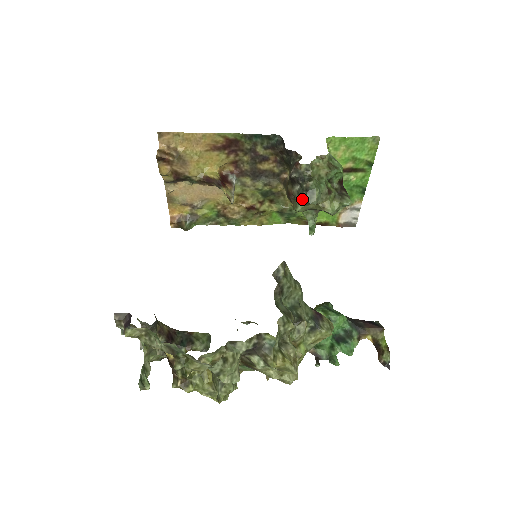
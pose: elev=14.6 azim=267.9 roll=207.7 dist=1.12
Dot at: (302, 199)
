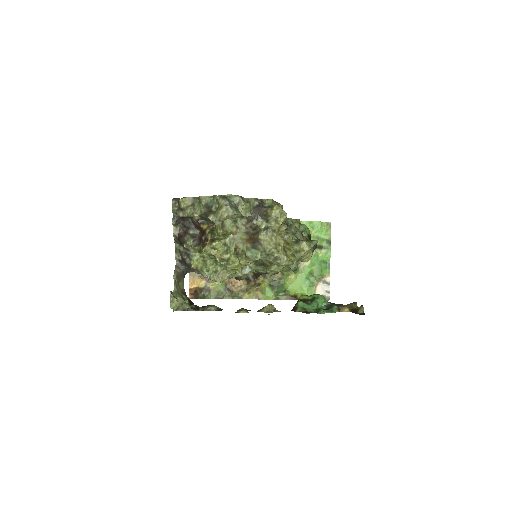
Dot at: occluded
